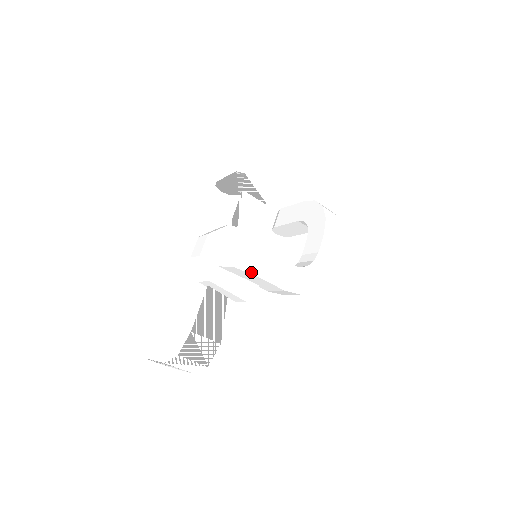
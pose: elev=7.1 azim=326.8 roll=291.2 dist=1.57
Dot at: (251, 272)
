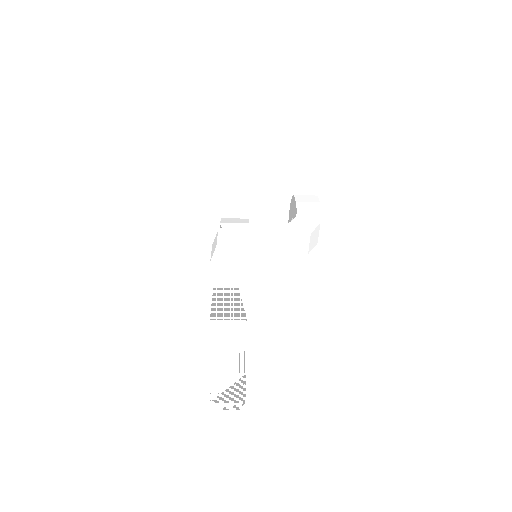
Dot at: (232, 241)
